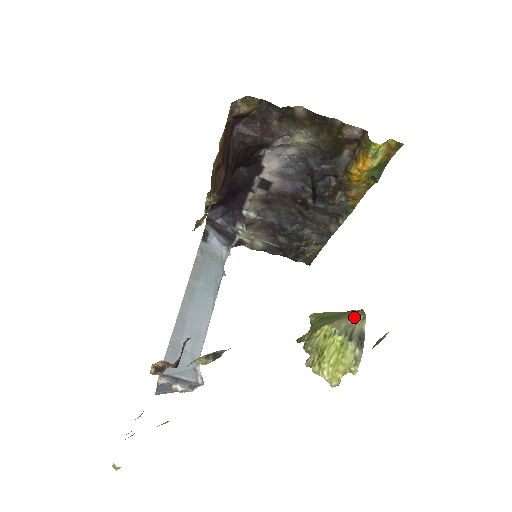
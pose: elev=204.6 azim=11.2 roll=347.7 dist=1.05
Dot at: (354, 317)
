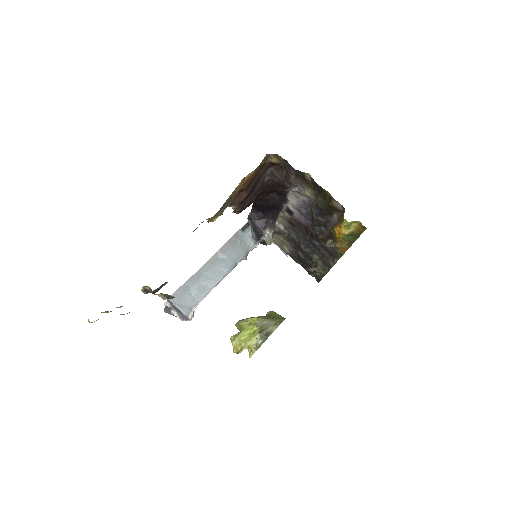
Dot at: (275, 322)
